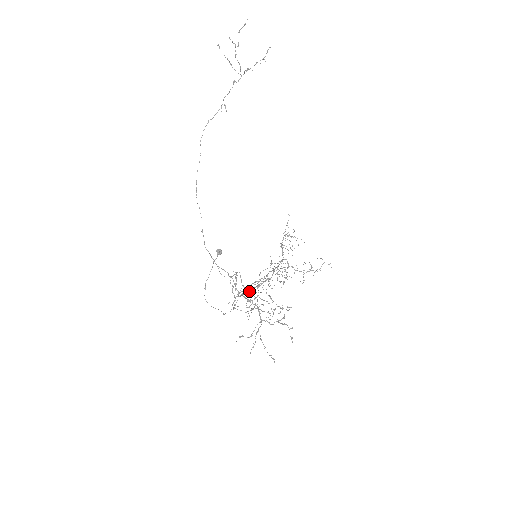
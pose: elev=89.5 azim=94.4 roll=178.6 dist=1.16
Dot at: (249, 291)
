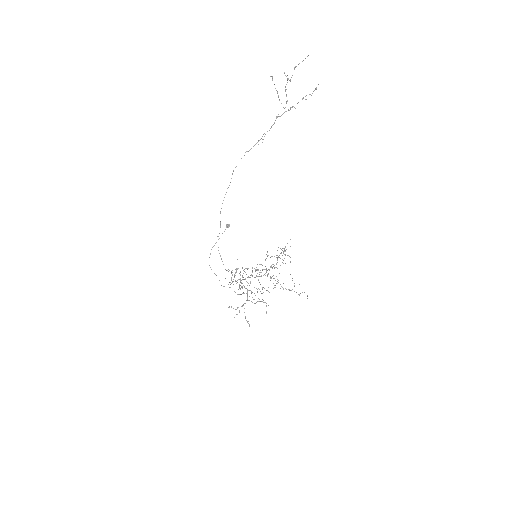
Dot at: occluded
